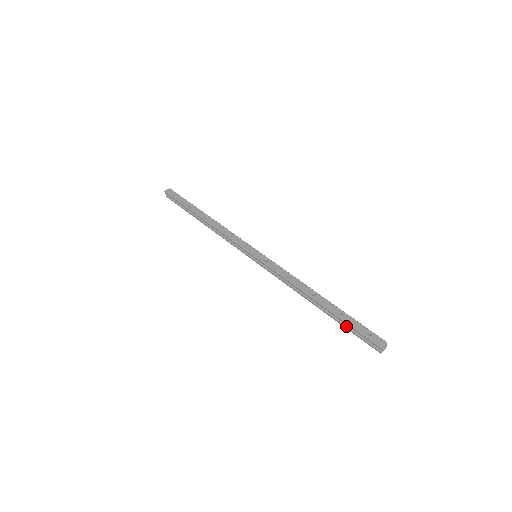
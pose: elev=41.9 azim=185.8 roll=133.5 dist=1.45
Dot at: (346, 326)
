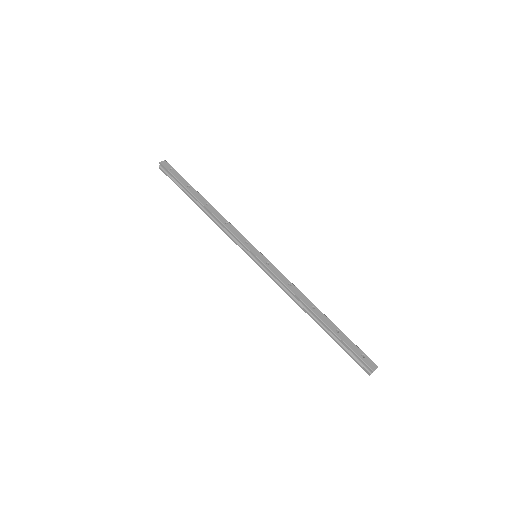
Dot at: (341, 344)
